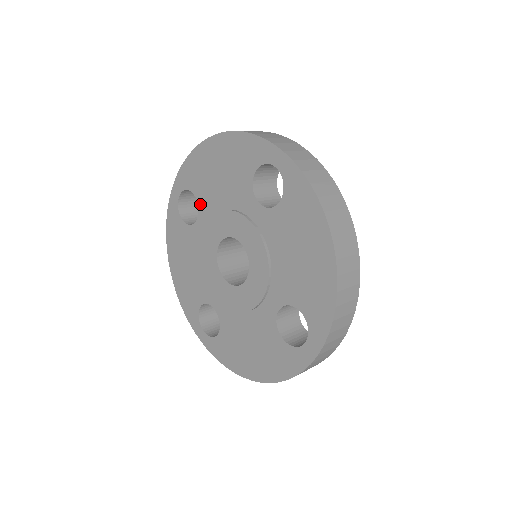
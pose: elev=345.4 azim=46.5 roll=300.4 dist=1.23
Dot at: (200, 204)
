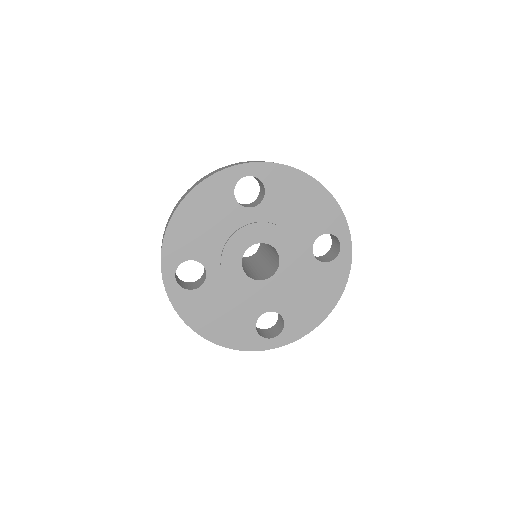
Dot at: (201, 260)
